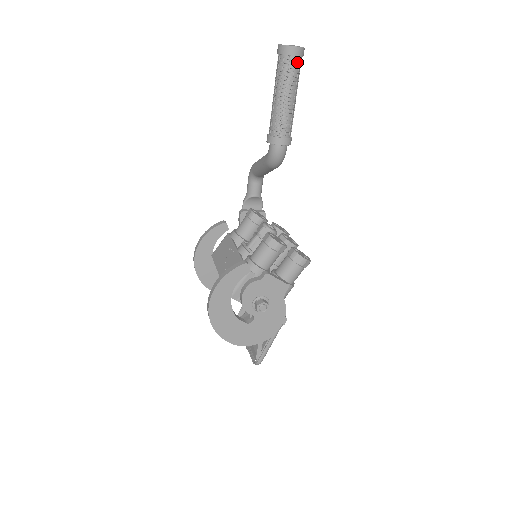
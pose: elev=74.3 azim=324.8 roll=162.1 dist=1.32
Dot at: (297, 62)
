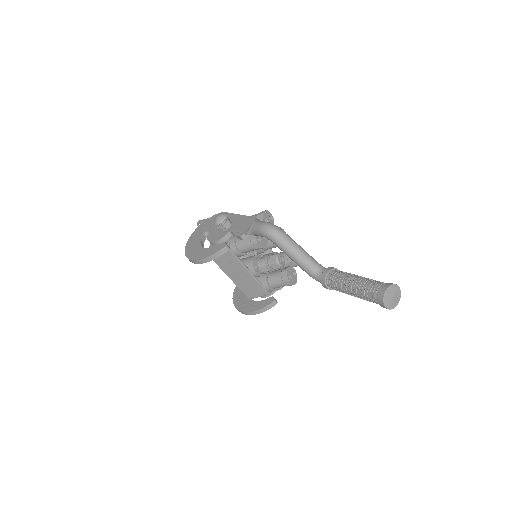
Dot at: occluded
